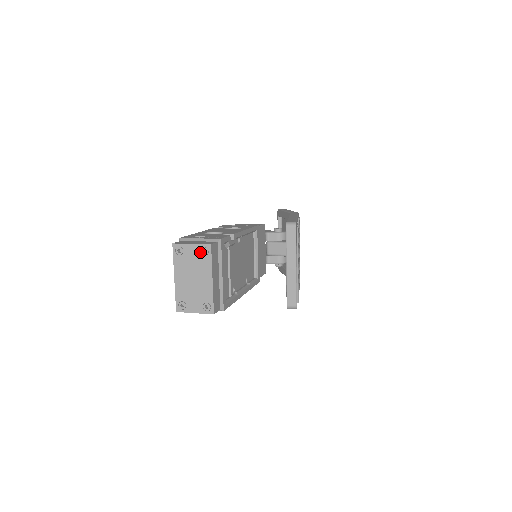
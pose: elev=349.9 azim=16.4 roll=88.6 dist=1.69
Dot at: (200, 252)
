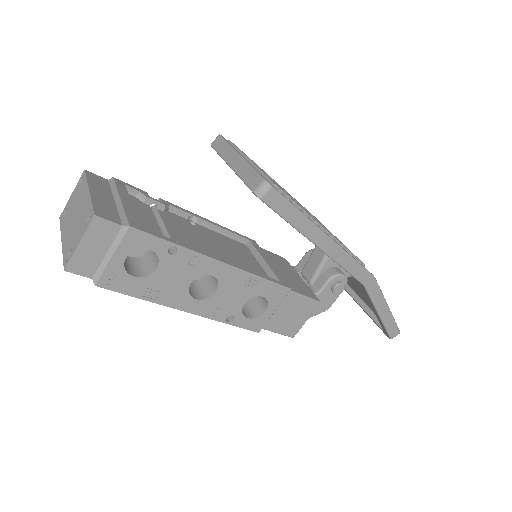
Dot at: (78, 188)
